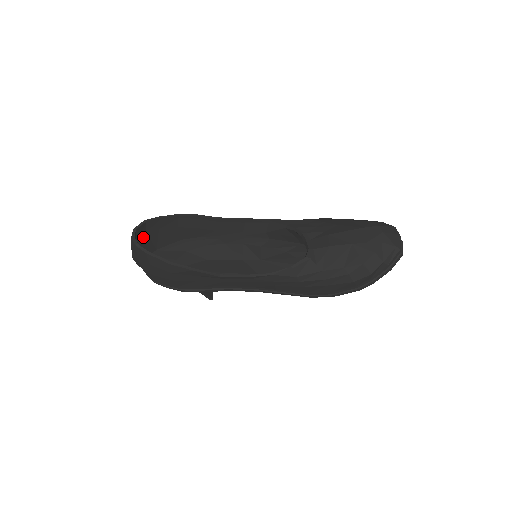
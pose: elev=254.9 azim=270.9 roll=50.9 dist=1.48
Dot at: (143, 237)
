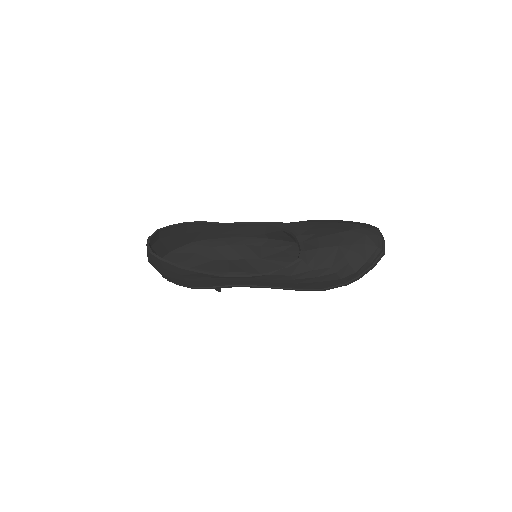
Dot at: (157, 243)
